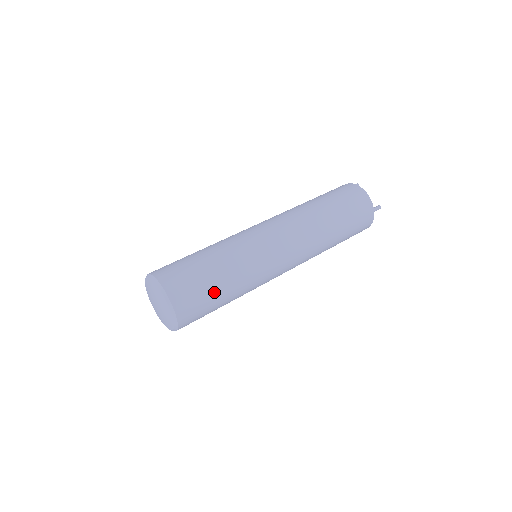
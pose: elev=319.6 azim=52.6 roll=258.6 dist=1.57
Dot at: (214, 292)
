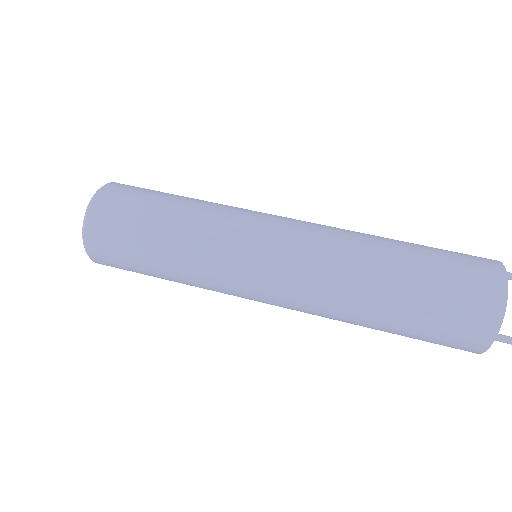
Dot at: (142, 258)
